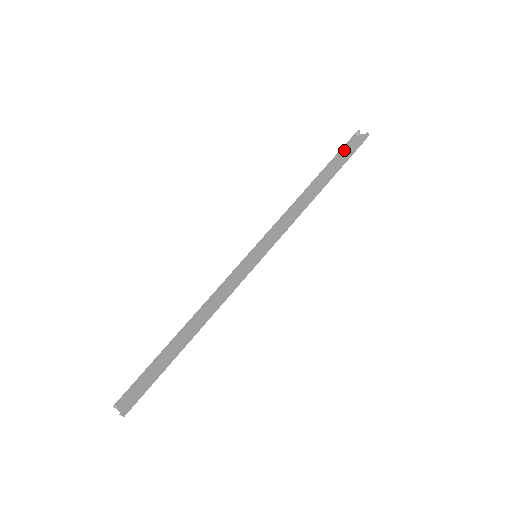
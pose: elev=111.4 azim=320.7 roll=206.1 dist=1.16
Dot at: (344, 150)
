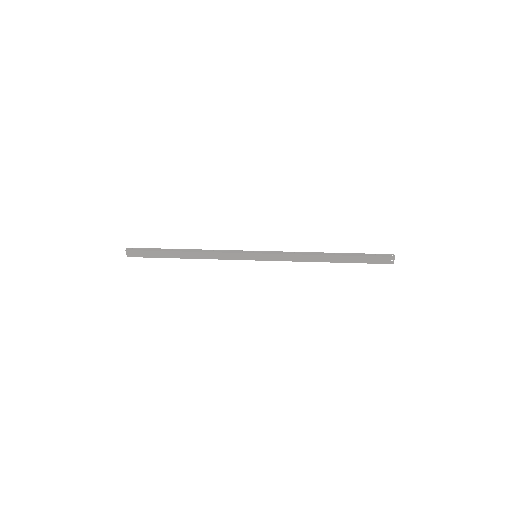
Dot at: (372, 263)
